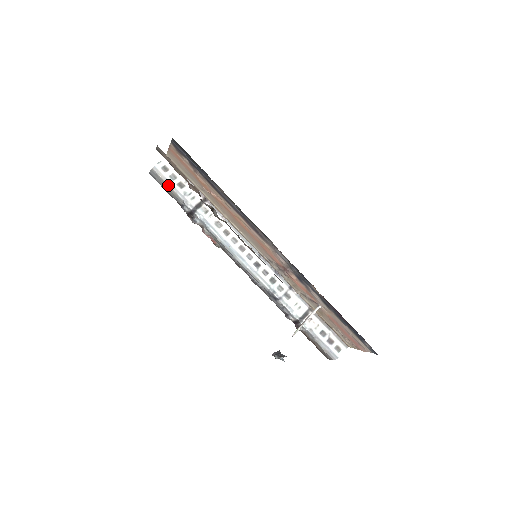
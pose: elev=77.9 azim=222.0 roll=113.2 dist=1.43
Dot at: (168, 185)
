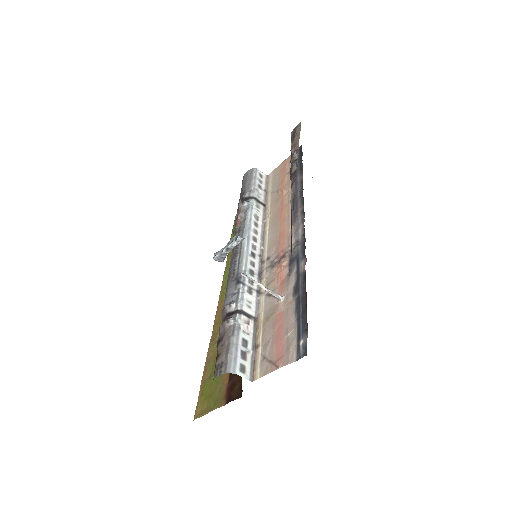
Dot at: (253, 179)
